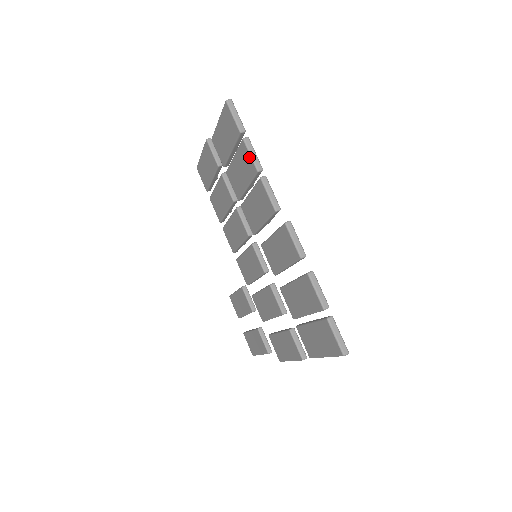
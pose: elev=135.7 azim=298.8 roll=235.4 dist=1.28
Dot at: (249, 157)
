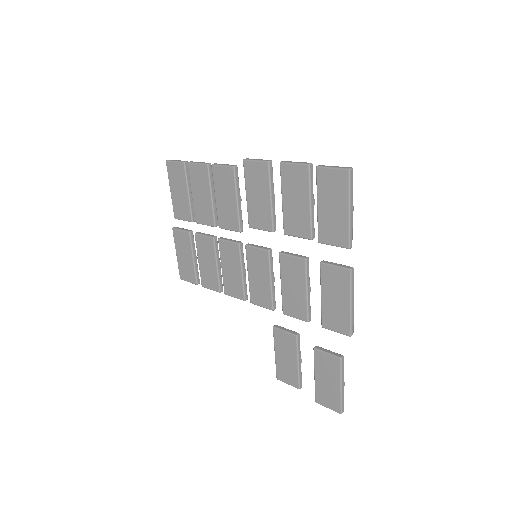
Dot at: (198, 166)
